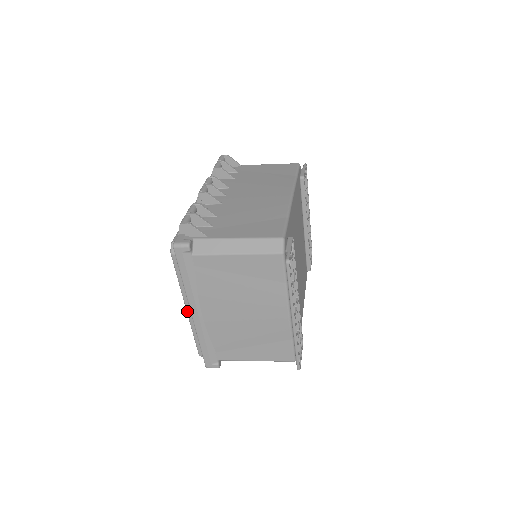
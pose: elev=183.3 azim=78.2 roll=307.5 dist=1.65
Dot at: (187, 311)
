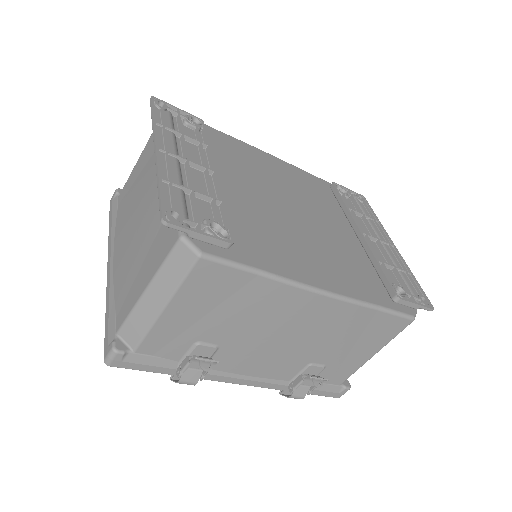
Dot at: occluded
